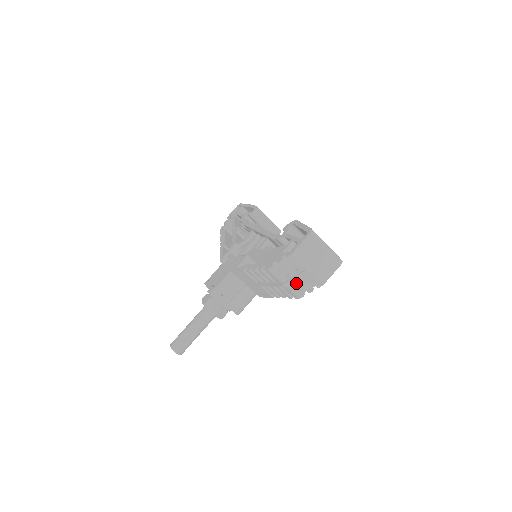
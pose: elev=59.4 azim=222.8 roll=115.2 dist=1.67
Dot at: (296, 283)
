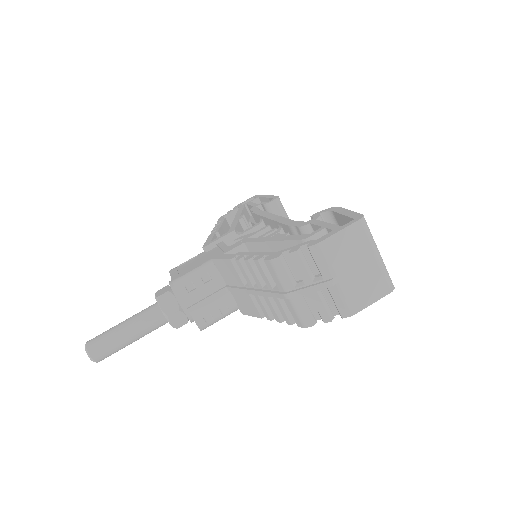
Dot at: (308, 300)
